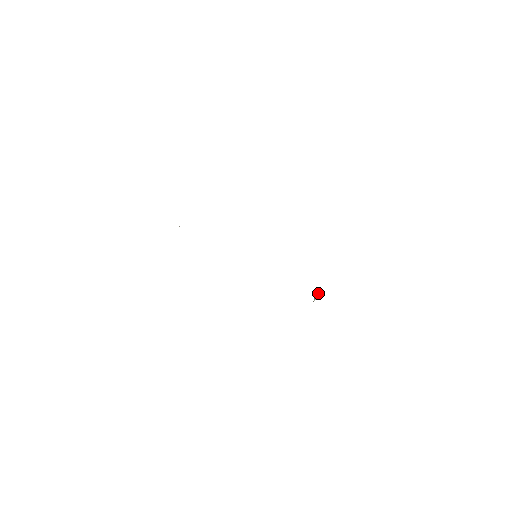
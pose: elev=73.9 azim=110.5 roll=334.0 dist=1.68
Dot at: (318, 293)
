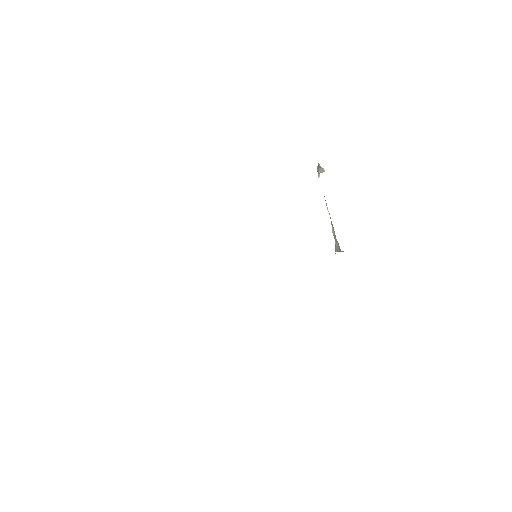
Dot at: (319, 167)
